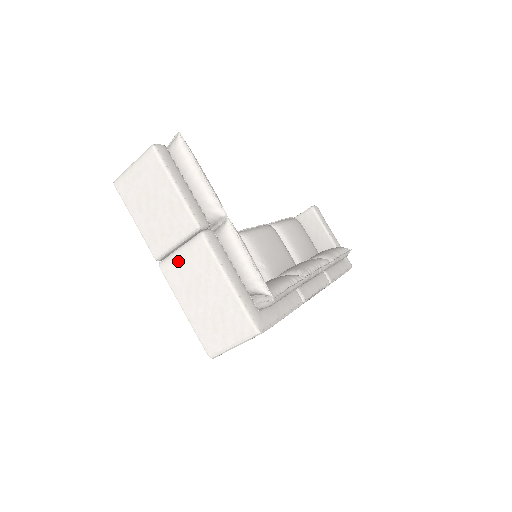
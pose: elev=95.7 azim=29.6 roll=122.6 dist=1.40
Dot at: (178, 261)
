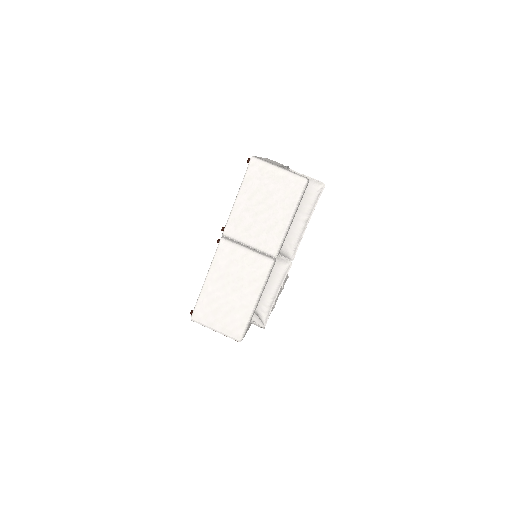
Dot at: (238, 255)
